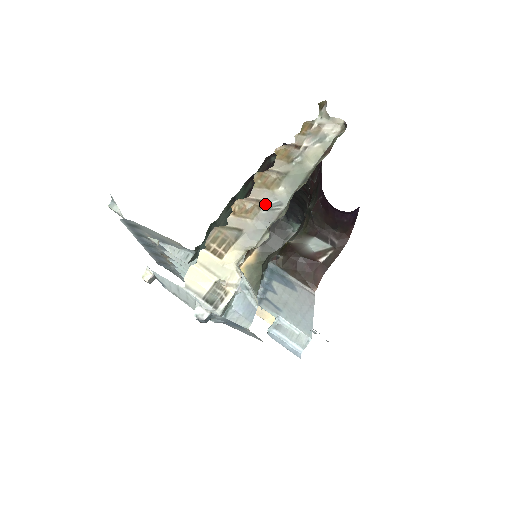
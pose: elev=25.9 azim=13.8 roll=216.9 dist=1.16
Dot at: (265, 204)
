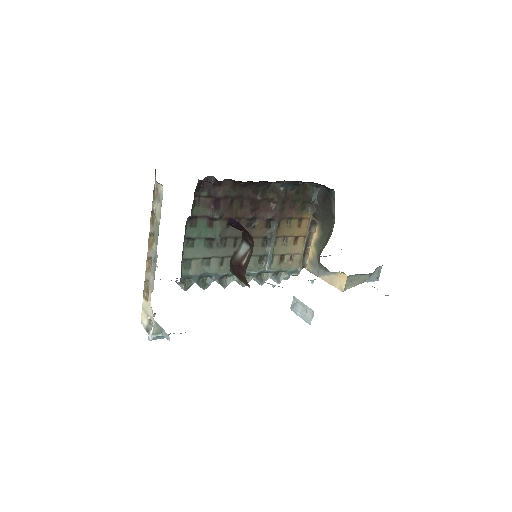
Dot at: (152, 259)
